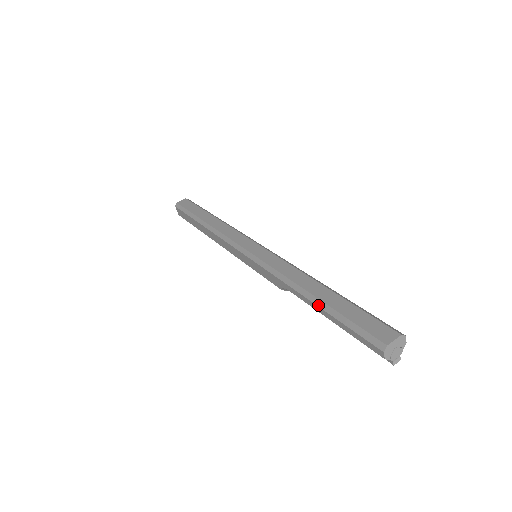
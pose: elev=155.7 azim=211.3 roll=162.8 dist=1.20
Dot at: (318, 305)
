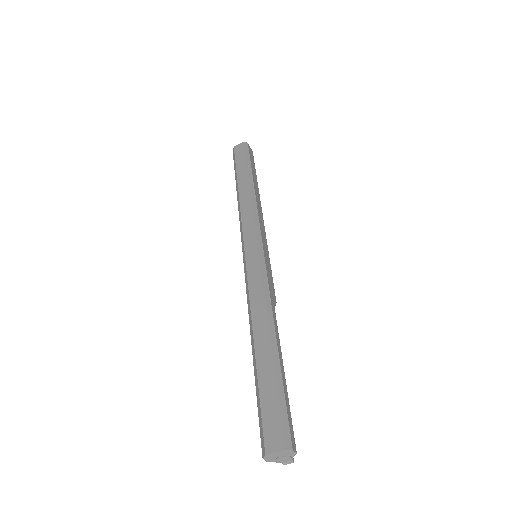
Dot at: (253, 362)
